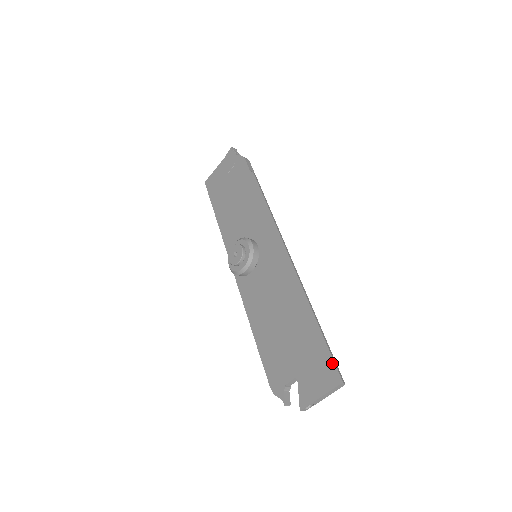
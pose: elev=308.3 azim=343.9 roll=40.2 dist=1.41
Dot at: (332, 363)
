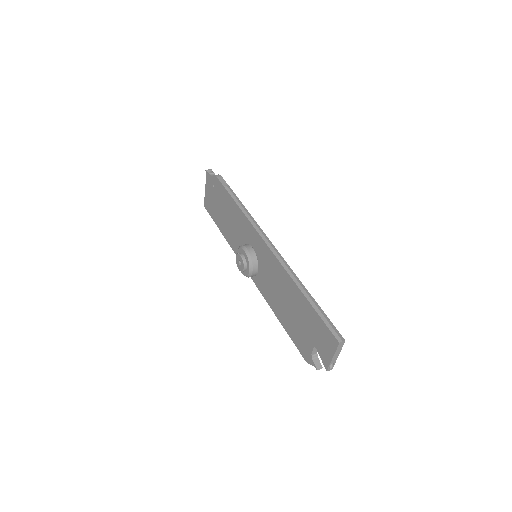
Dot at: (329, 328)
